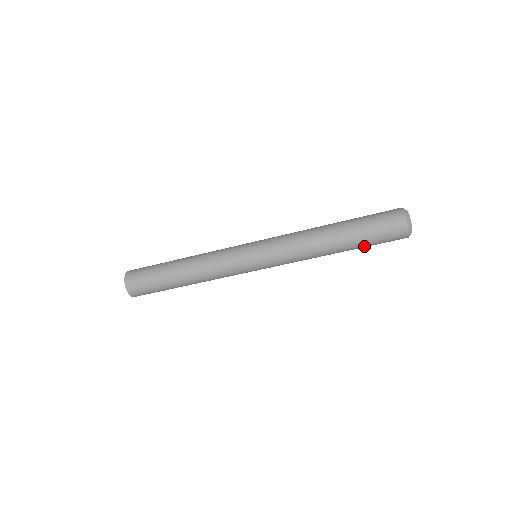
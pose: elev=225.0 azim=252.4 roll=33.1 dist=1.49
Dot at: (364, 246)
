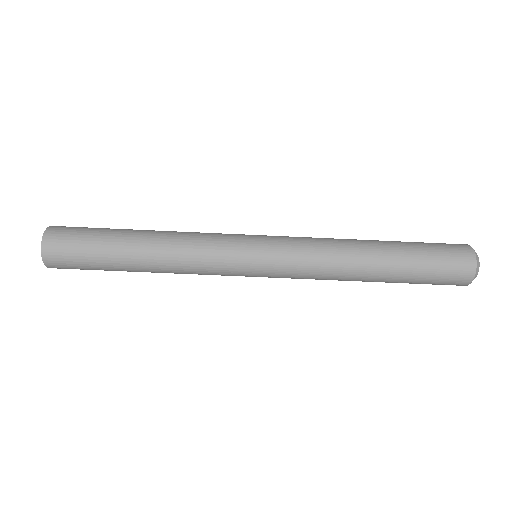
Dot at: (409, 282)
